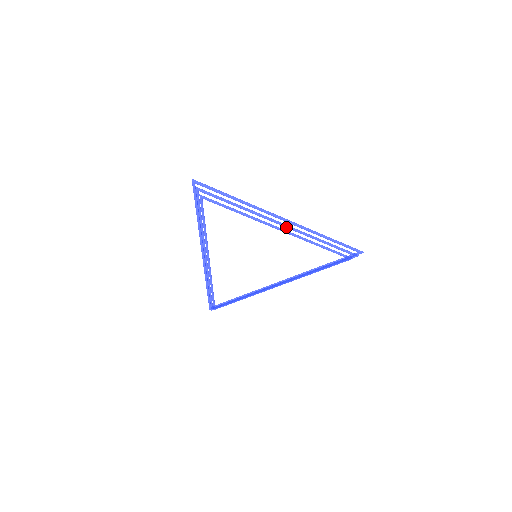
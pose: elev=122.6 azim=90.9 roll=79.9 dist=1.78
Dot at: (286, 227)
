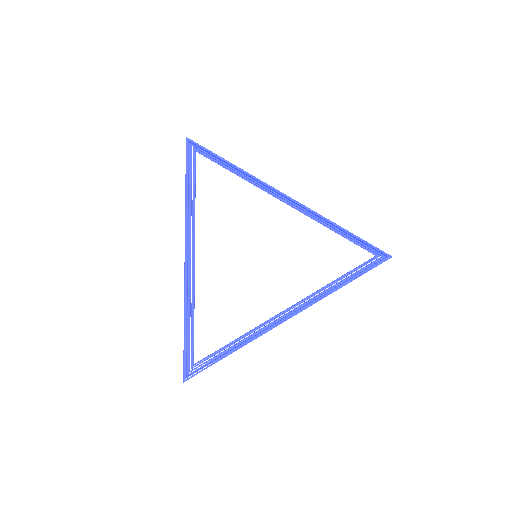
Dot at: (292, 203)
